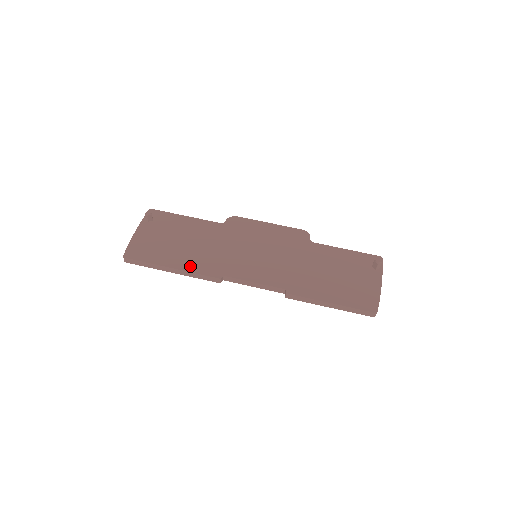
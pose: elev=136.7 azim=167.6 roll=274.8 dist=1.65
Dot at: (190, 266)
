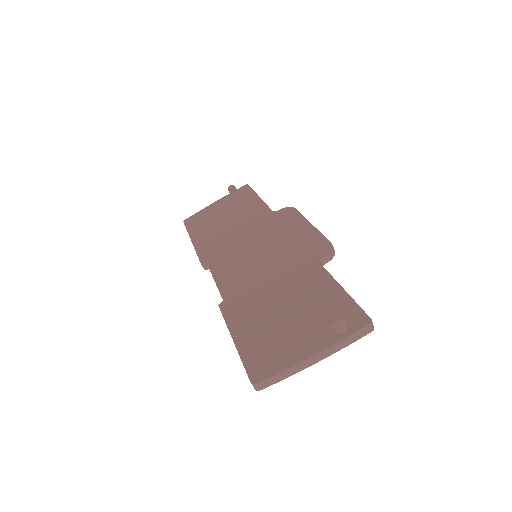
Dot at: (201, 244)
